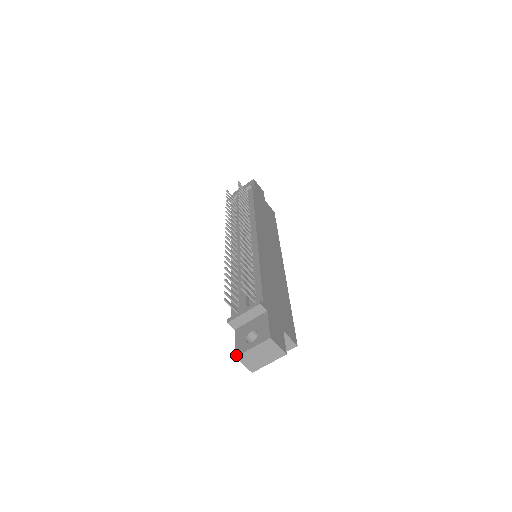
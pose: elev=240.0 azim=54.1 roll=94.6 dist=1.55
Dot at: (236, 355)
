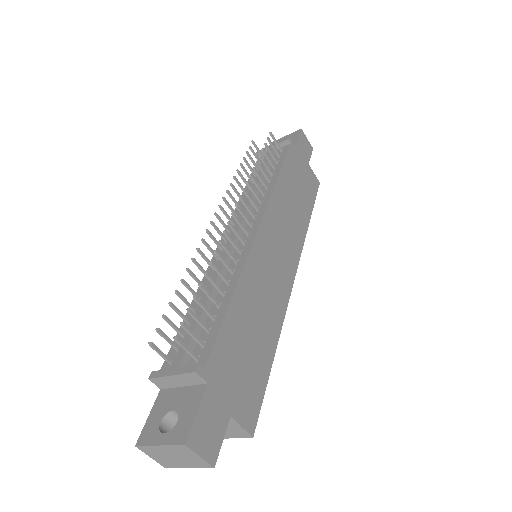
Dot at: (137, 443)
